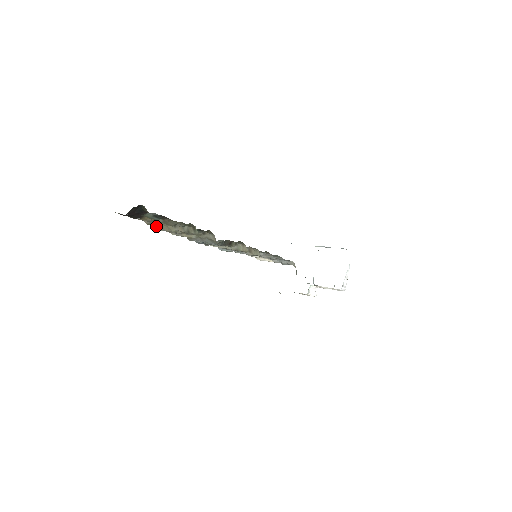
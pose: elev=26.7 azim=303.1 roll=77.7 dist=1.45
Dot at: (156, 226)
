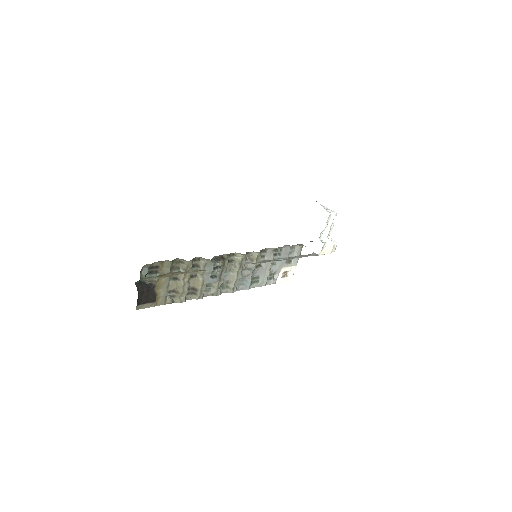
Dot at: (178, 299)
